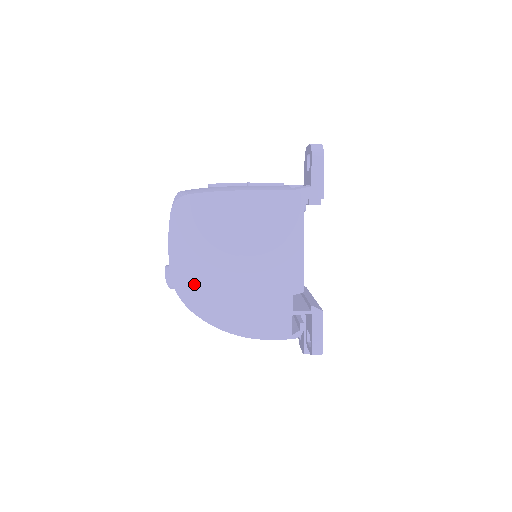
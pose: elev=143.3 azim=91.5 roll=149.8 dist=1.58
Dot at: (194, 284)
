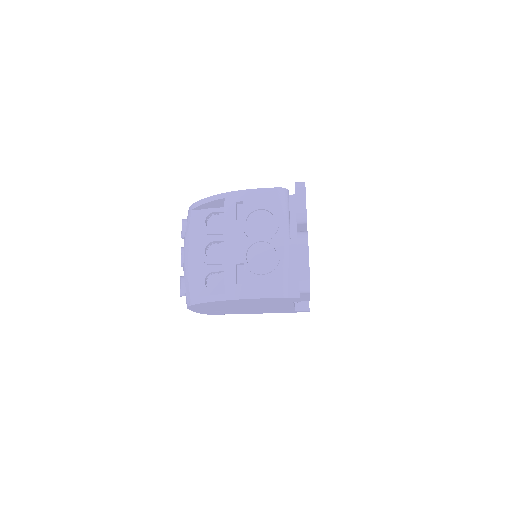
Dot at: occluded
